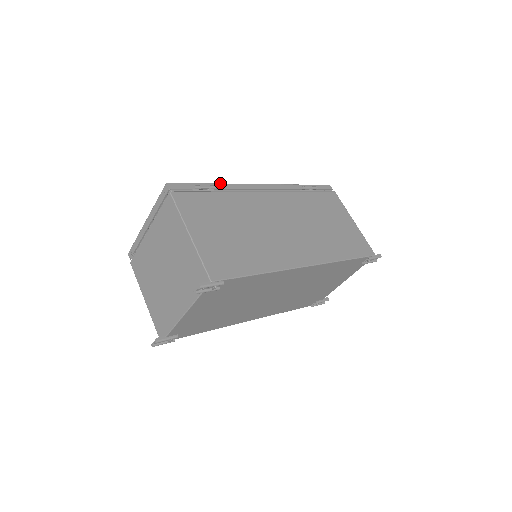
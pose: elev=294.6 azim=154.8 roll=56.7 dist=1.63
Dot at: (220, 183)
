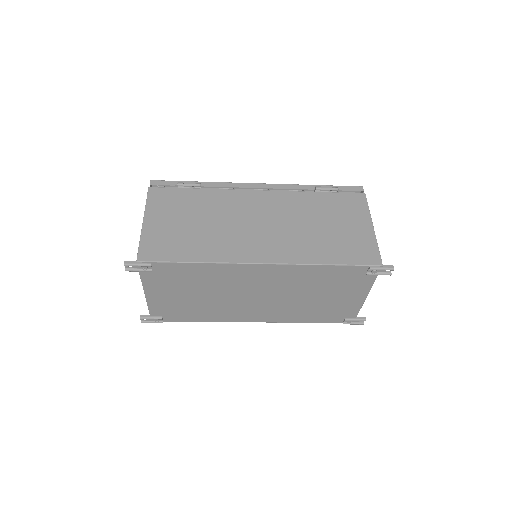
Dot at: occluded
